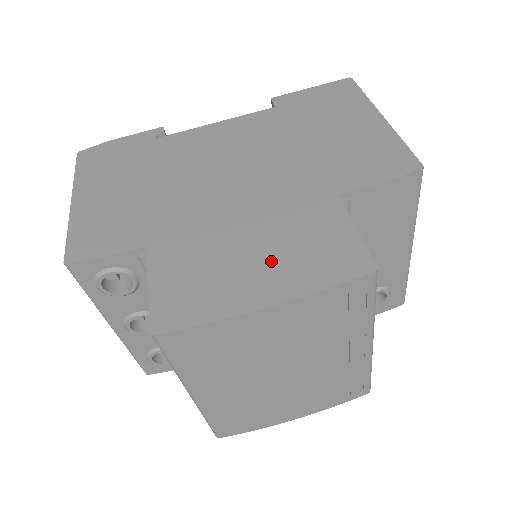
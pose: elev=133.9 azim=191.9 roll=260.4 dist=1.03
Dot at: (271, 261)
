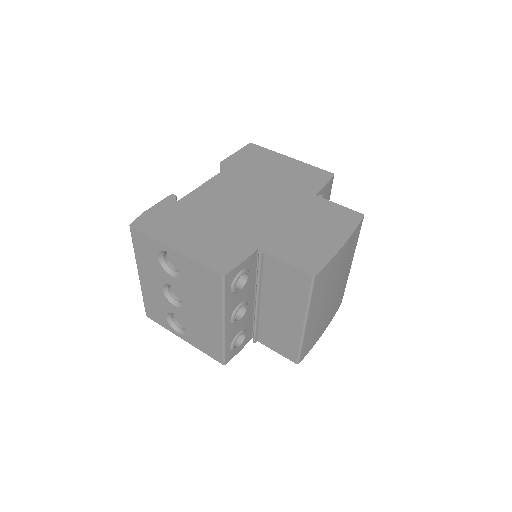
Dot at: (323, 229)
